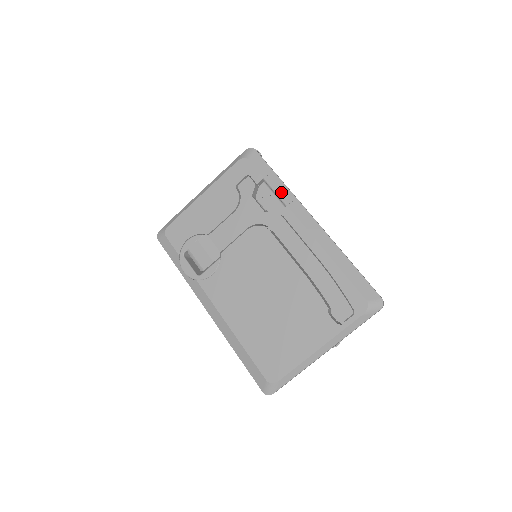
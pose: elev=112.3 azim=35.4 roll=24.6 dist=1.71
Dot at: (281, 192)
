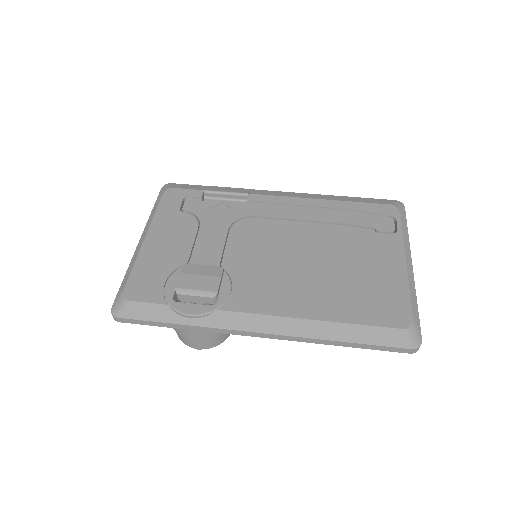
Dot at: (232, 190)
